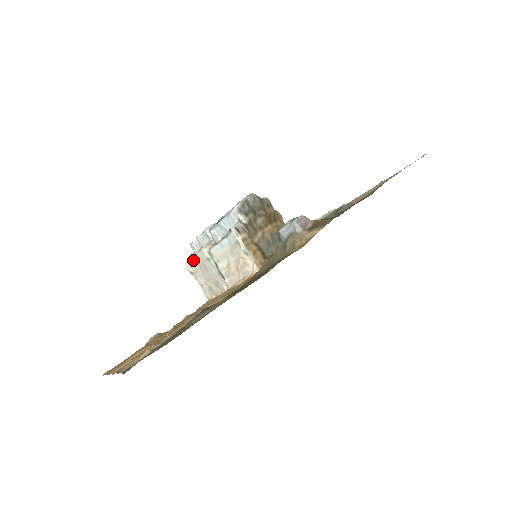
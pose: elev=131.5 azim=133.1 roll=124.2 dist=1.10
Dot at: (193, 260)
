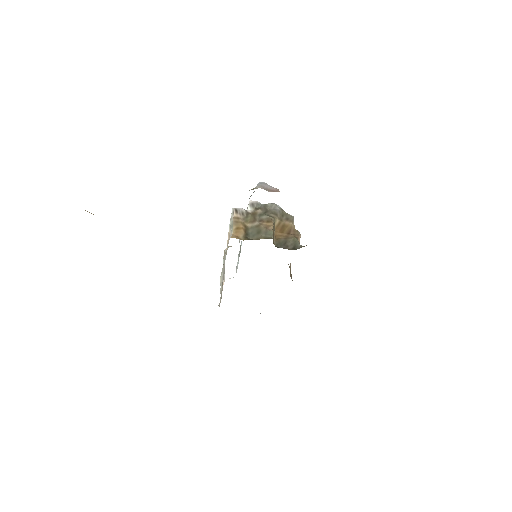
Dot at: occluded
